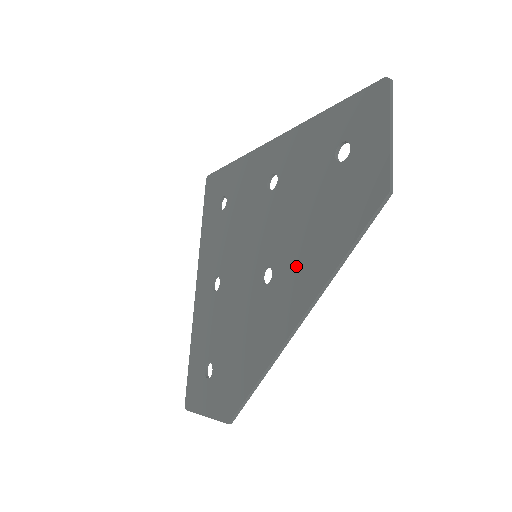
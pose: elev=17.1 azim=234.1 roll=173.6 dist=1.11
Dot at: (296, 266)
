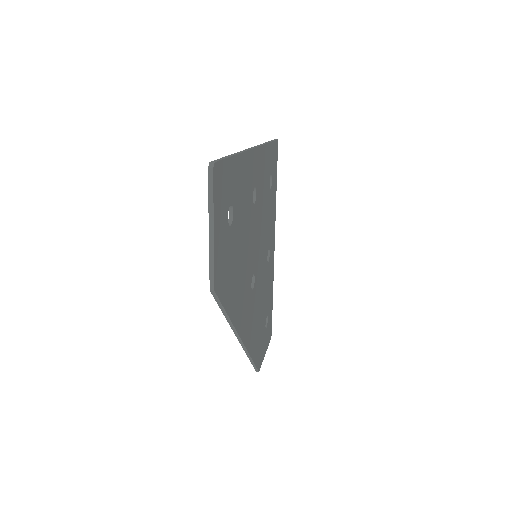
Dot at: occluded
